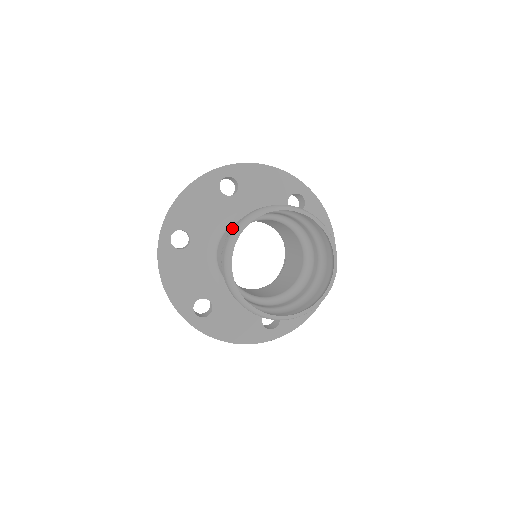
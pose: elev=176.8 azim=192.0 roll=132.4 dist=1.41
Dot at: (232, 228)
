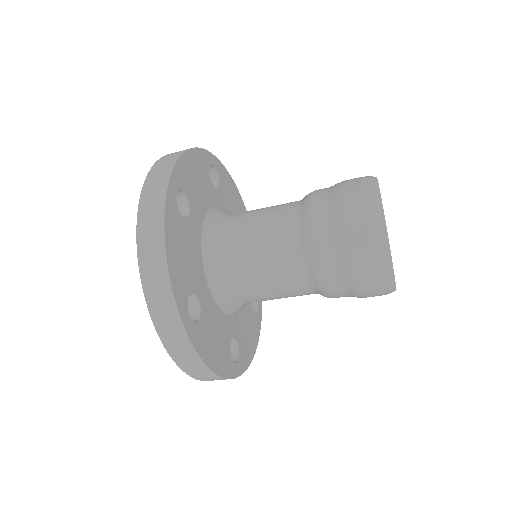
Dot at: occluded
